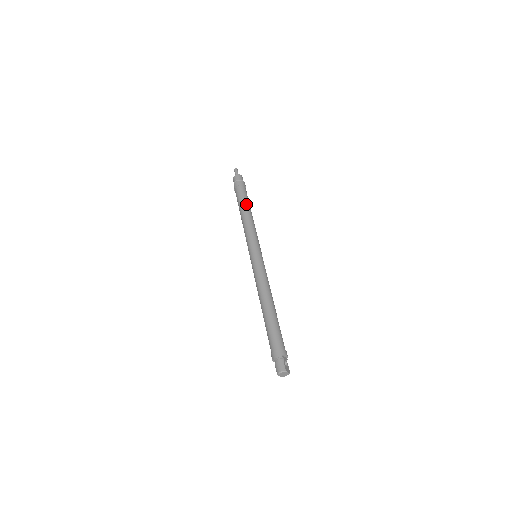
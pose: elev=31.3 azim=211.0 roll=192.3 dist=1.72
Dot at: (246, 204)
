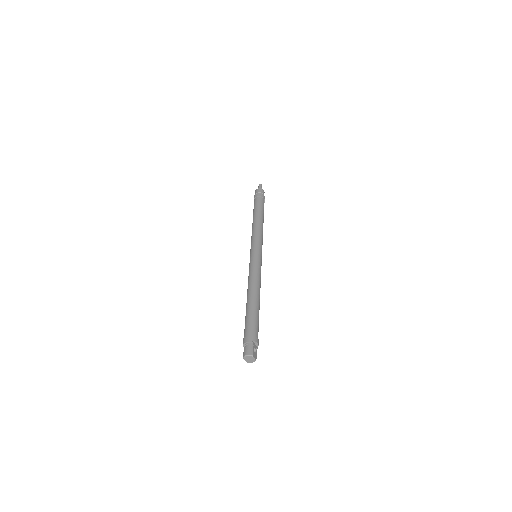
Dot at: (260, 212)
